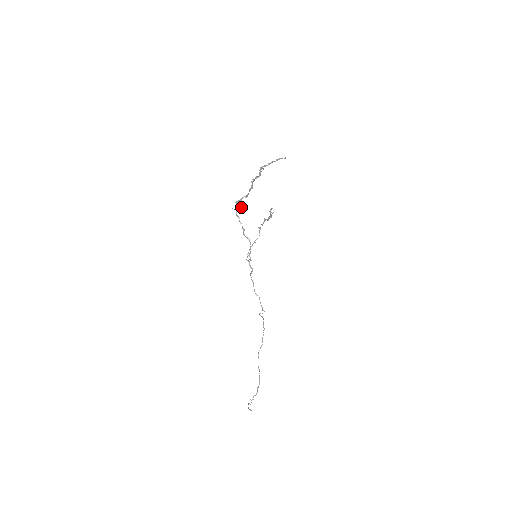
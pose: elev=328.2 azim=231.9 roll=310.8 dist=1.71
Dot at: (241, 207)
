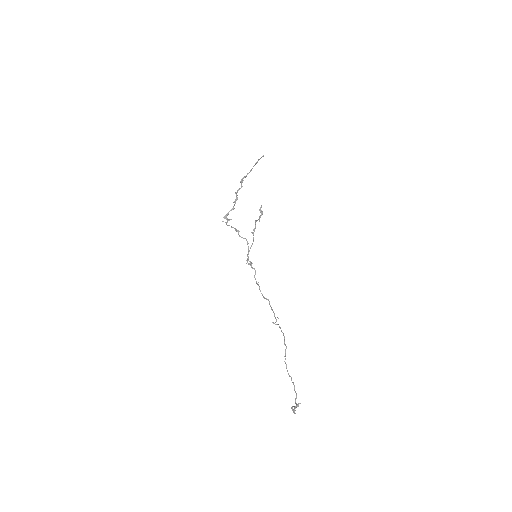
Dot at: (229, 220)
